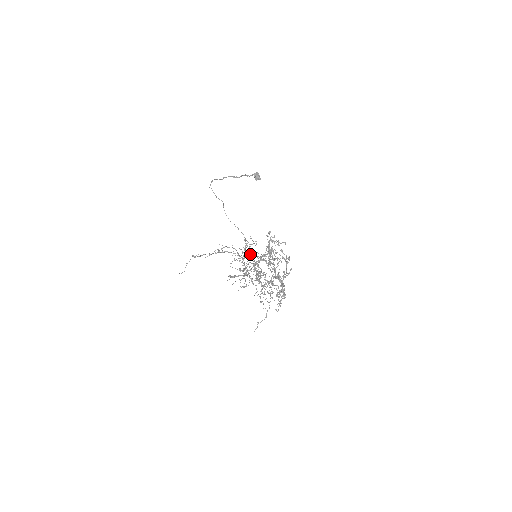
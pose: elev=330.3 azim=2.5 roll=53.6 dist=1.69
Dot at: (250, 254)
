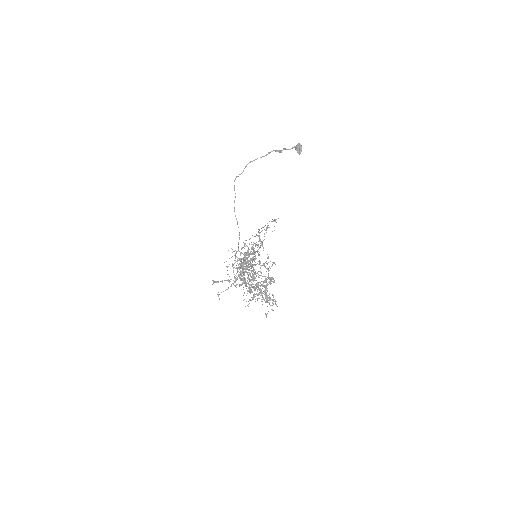
Dot at: (248, 255)
